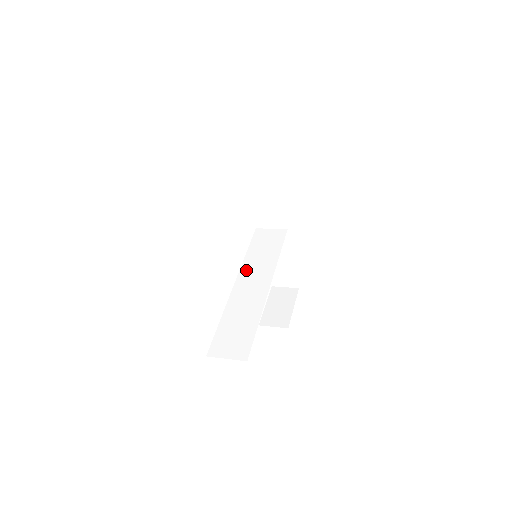
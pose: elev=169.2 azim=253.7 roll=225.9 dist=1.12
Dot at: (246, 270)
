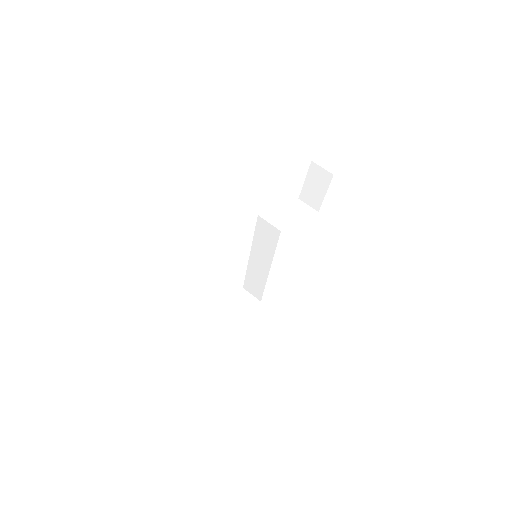
Dot at: (255, 250)
